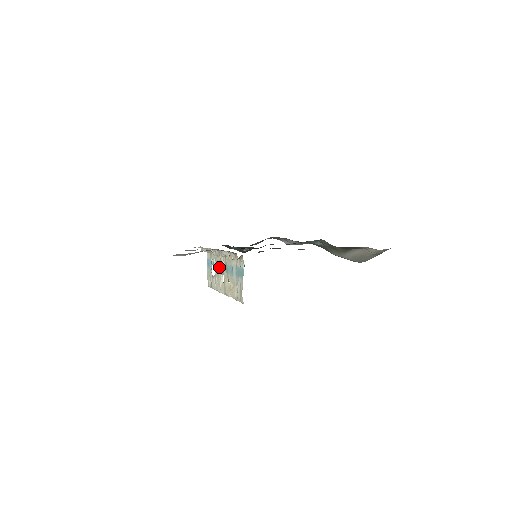
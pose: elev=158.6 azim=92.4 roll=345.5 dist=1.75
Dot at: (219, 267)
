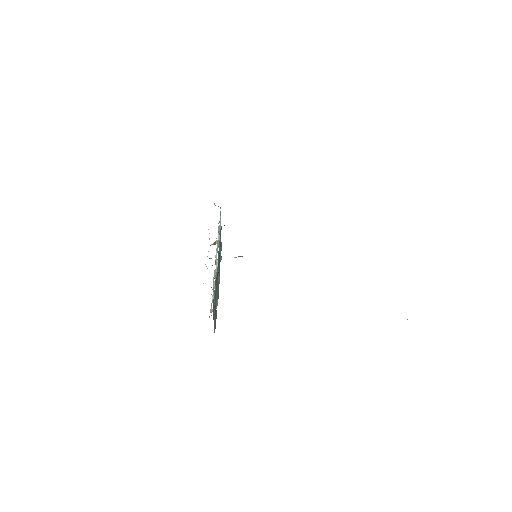
Dot at: (217, 248)
